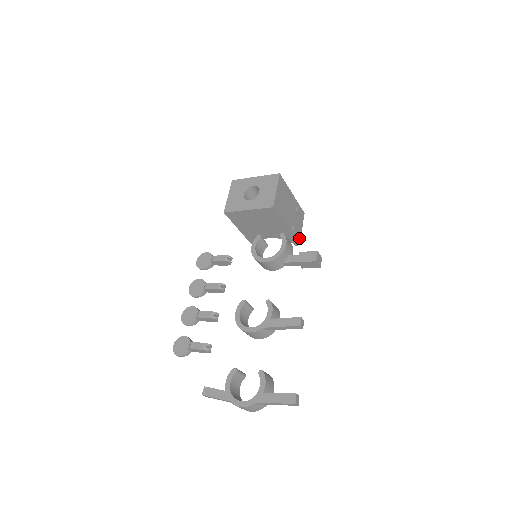
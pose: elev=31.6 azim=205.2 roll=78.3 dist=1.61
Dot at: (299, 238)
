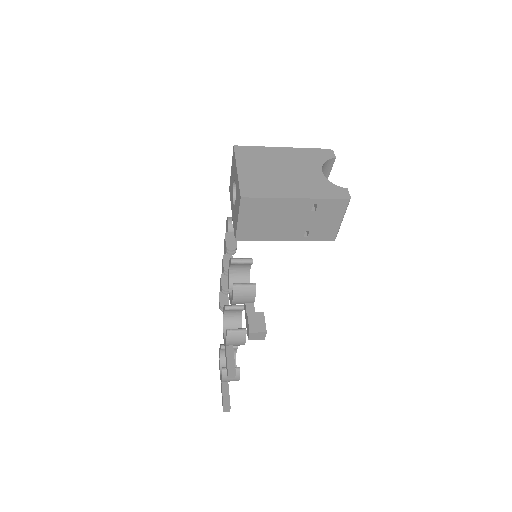
Dot at: (332, 234)
